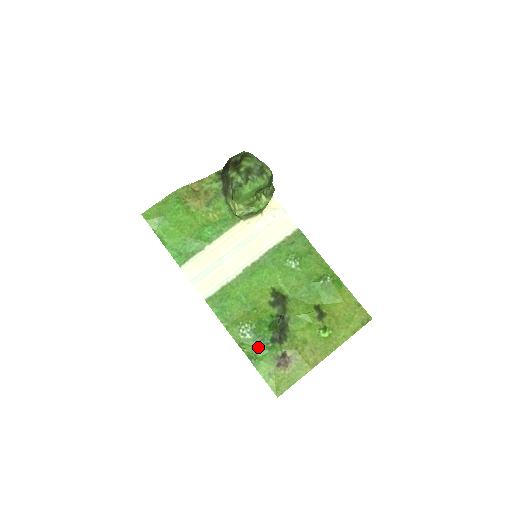
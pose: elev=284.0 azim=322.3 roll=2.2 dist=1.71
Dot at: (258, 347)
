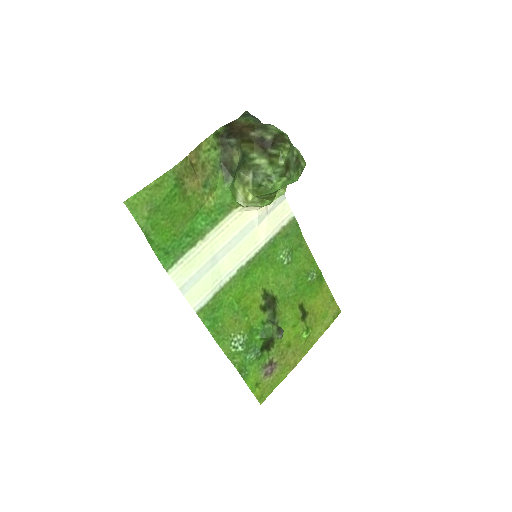
Dot at: (248, 359)
